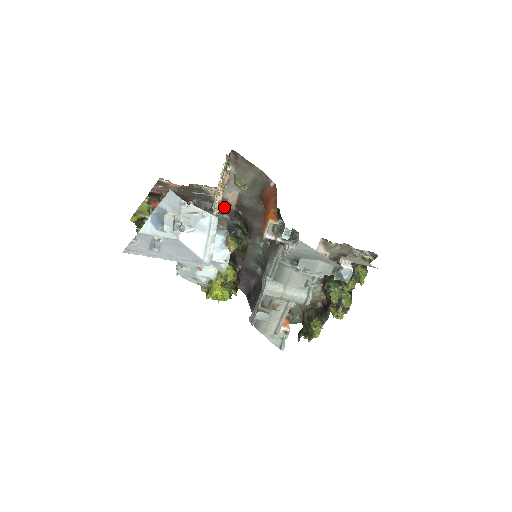
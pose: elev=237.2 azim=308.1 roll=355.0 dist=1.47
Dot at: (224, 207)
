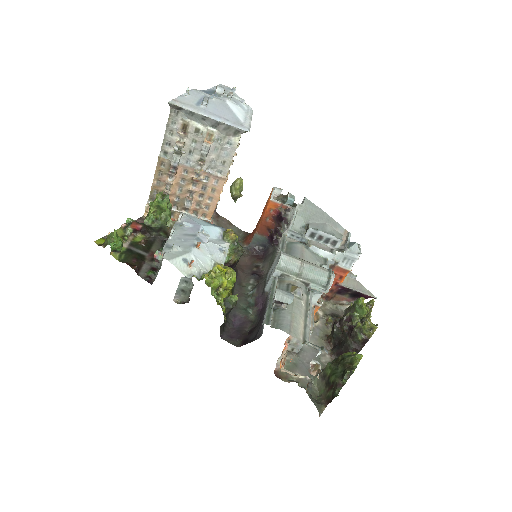
Dot at: occluded
